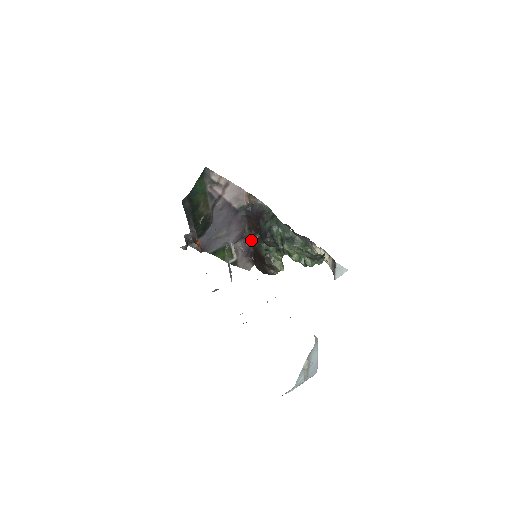
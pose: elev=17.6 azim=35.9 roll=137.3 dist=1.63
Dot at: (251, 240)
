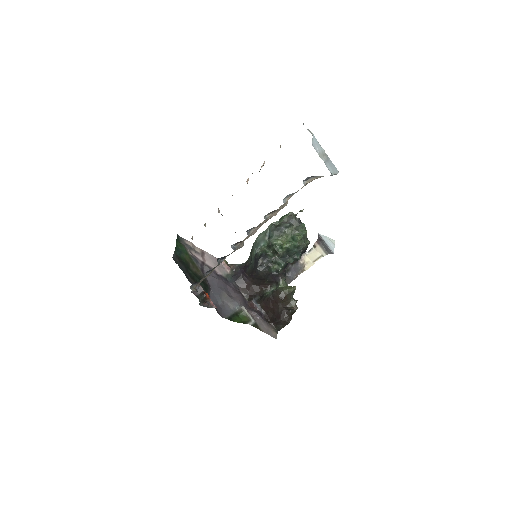
Dot at: (255, 302)
